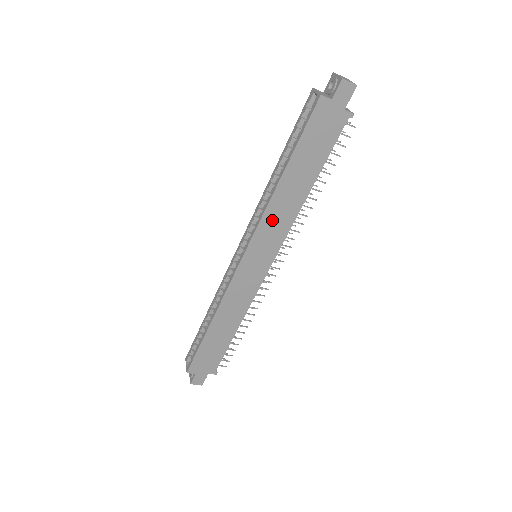
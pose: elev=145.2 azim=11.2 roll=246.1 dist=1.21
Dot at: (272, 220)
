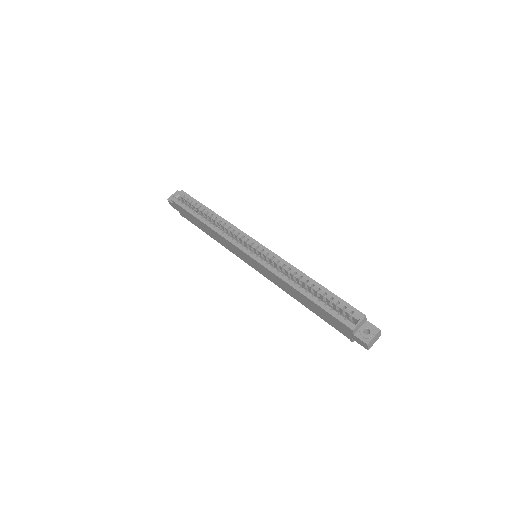
Dot at: (275, 278)
